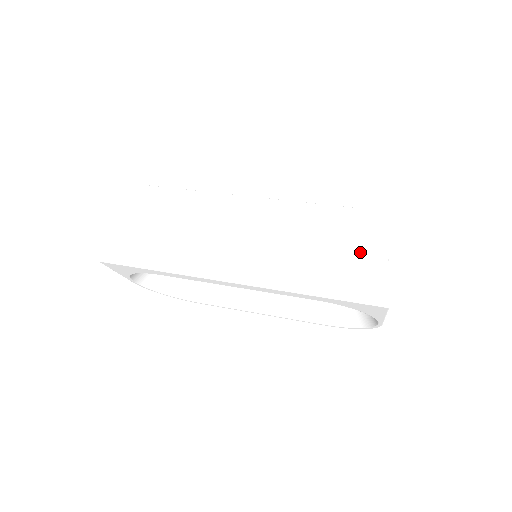
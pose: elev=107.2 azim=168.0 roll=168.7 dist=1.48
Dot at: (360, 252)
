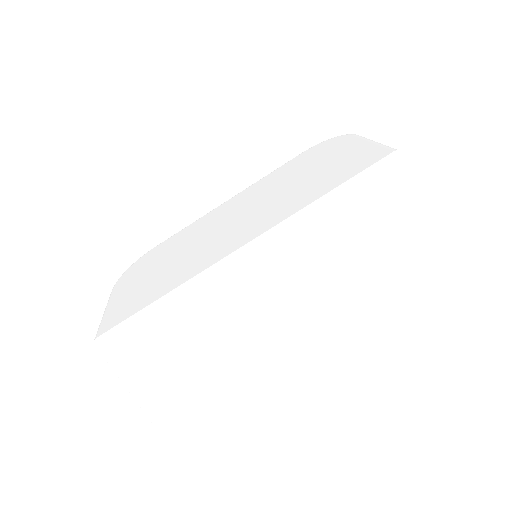
Dot at: (400, 213)
